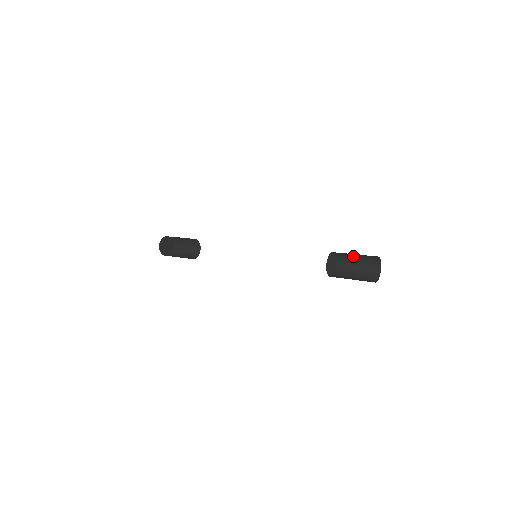
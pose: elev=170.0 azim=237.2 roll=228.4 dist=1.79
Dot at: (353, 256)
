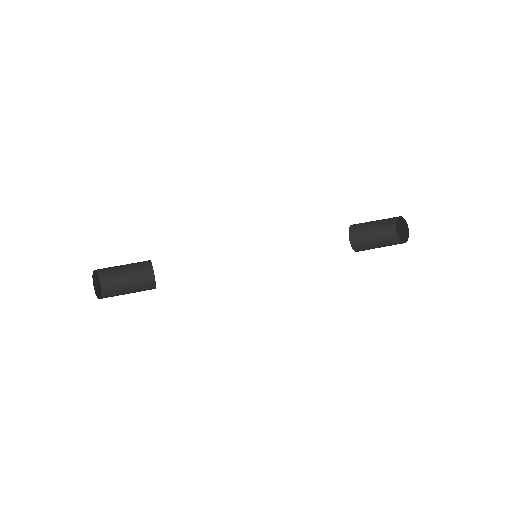
Dot at: (369, 225)
